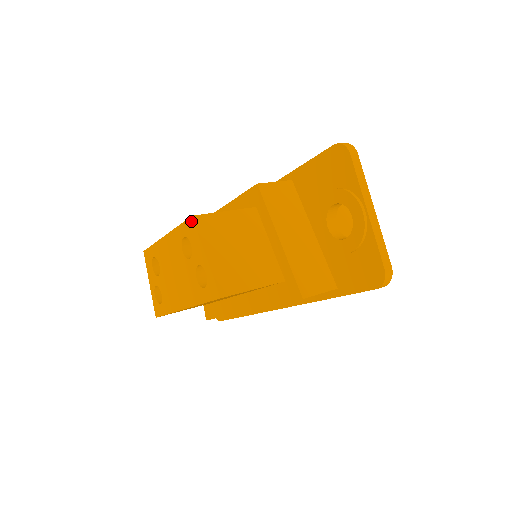
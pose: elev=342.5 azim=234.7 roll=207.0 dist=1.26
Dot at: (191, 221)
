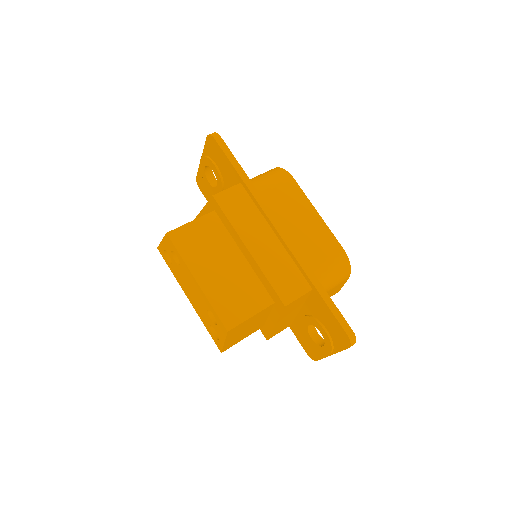
Dot at: (225, 330)
